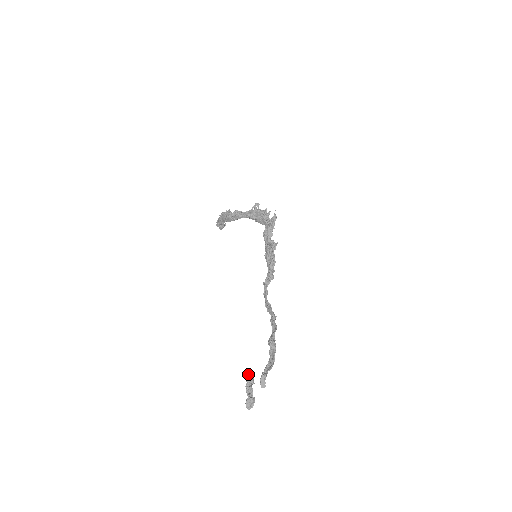
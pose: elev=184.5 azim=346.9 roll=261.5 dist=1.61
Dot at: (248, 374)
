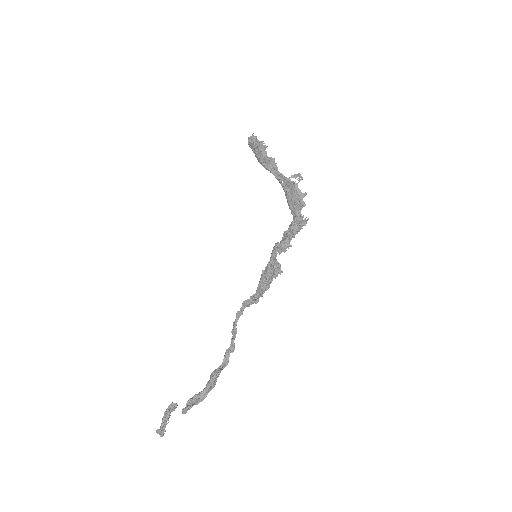
Dot at: (172, 404)
